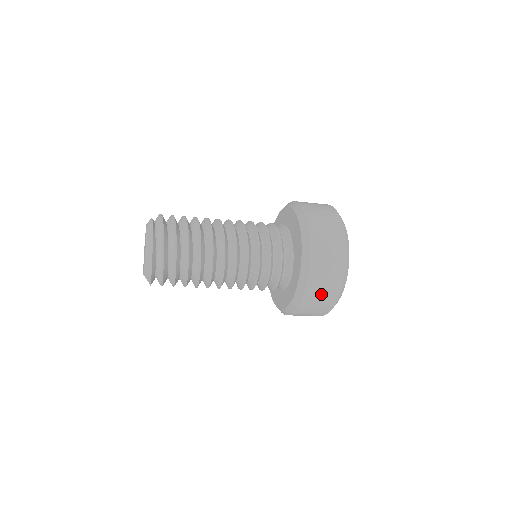
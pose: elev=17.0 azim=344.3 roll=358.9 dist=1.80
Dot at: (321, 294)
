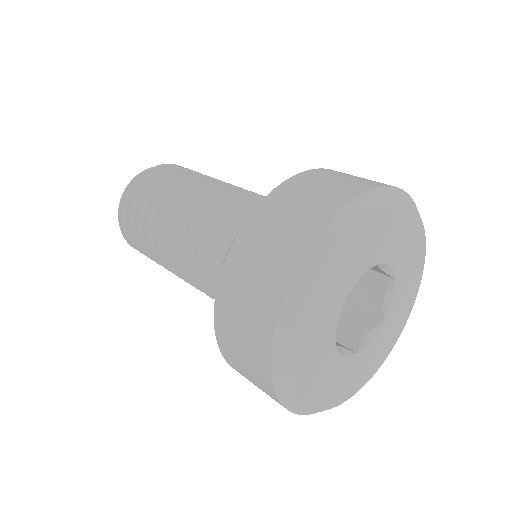
Dot at: (245, 299)
